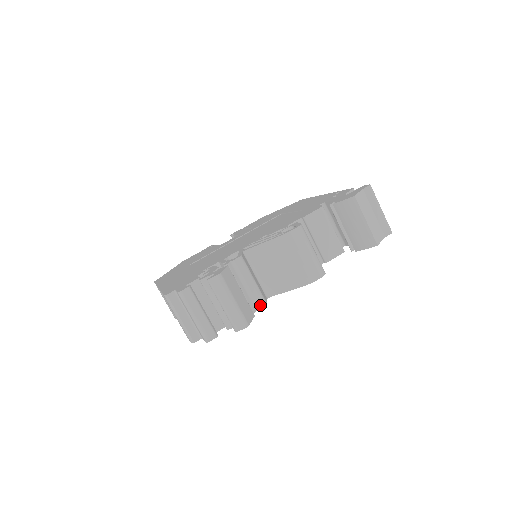
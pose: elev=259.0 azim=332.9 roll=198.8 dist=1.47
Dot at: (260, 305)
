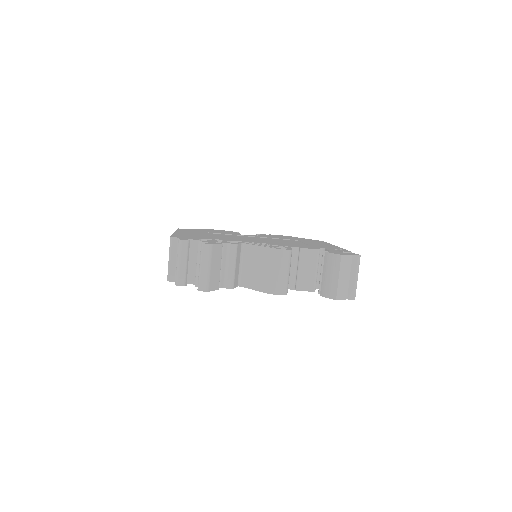
Dot at: (228, 286)
